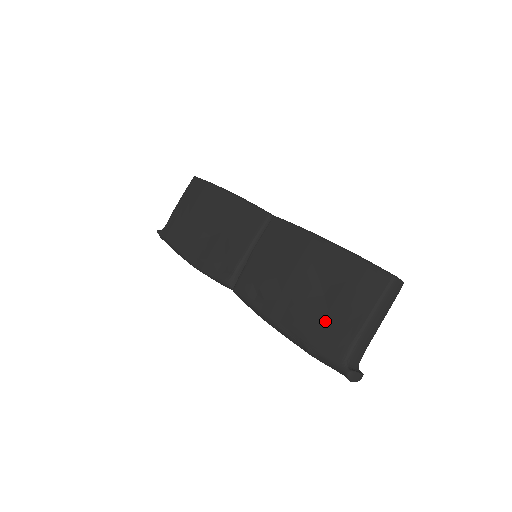
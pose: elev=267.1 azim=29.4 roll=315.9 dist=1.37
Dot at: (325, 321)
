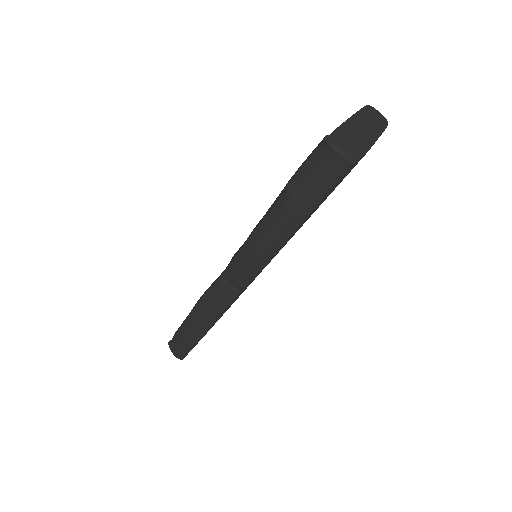
Dot at: occluded
